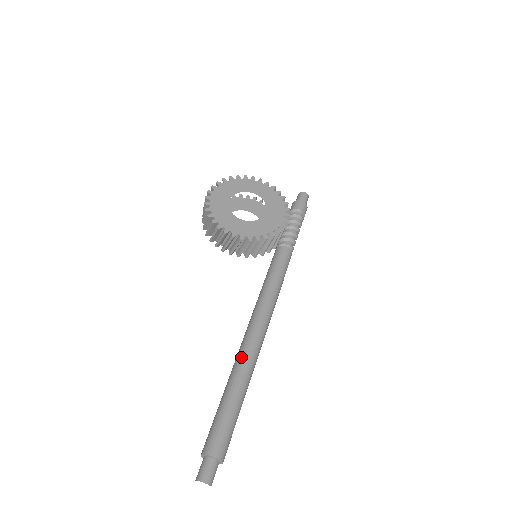
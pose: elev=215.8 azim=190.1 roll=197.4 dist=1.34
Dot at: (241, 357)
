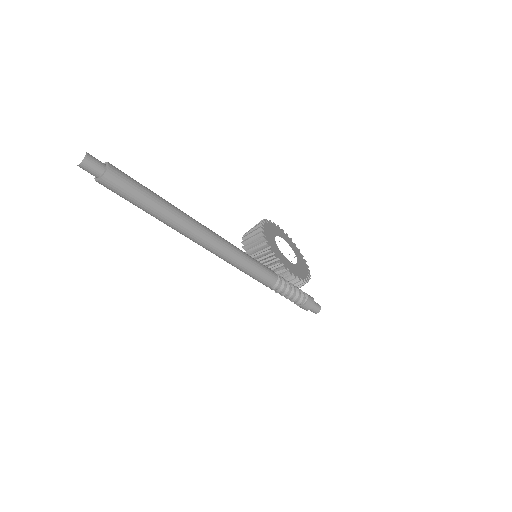
Dot at: occluded
